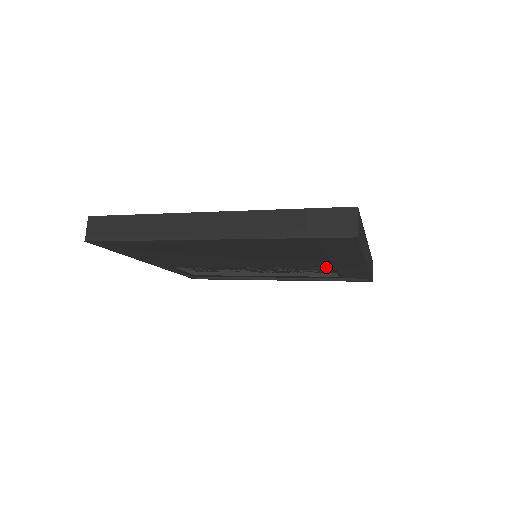
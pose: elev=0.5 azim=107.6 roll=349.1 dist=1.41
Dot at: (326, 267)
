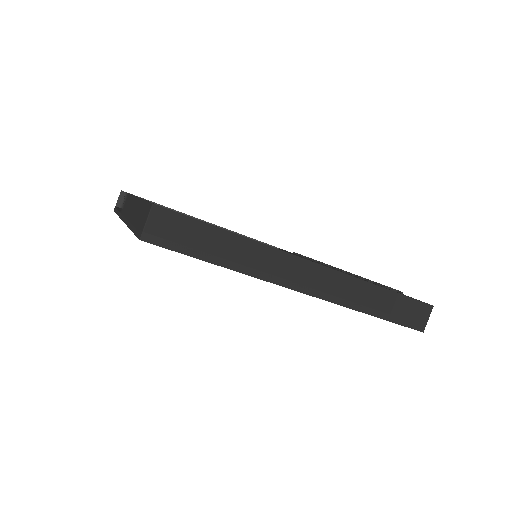
Dot at: occluded
